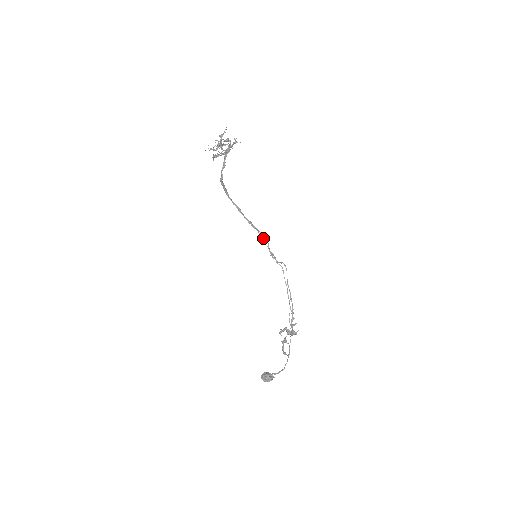
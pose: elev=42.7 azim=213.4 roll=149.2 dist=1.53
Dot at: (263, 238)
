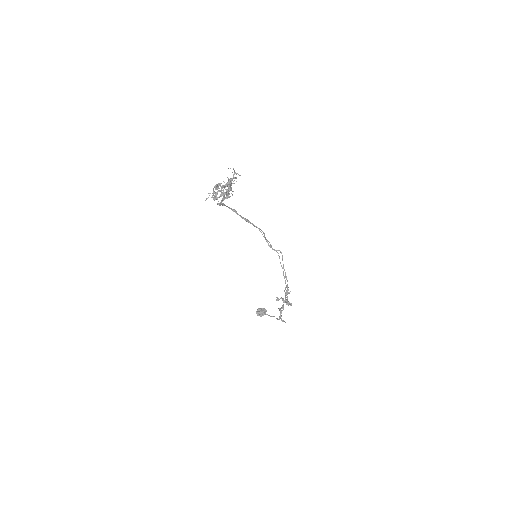
Dot at: (259, 230)
